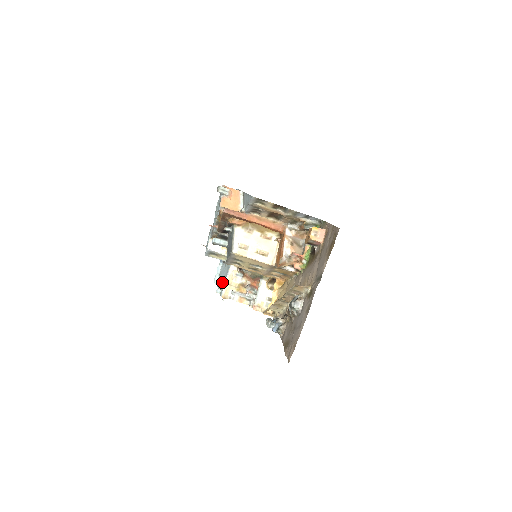
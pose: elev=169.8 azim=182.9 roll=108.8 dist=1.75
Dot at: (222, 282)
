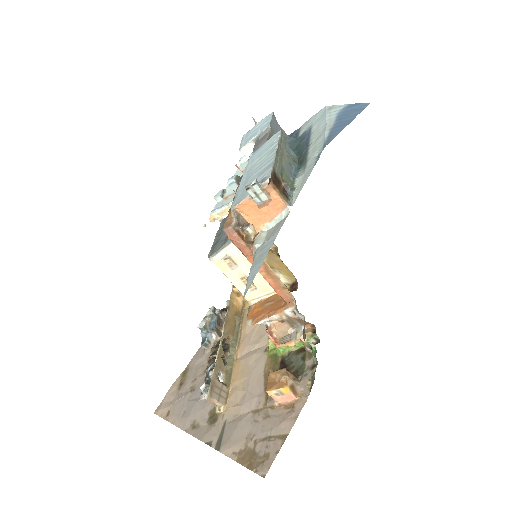
Dot at: occluded
